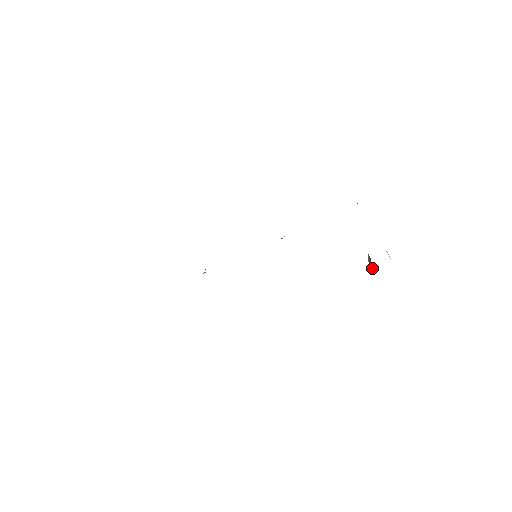
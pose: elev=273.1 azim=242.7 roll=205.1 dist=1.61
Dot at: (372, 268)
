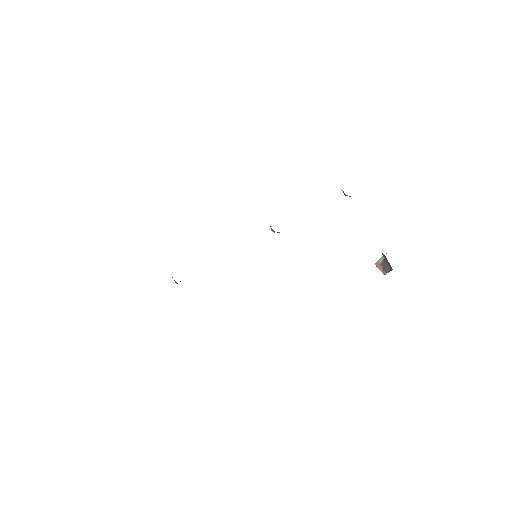
Dot at: (386, 273)
